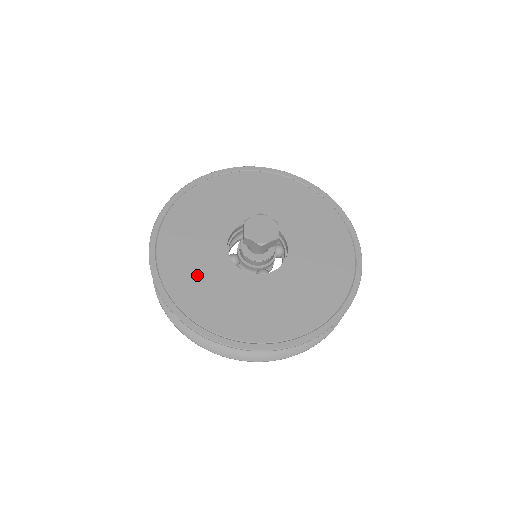
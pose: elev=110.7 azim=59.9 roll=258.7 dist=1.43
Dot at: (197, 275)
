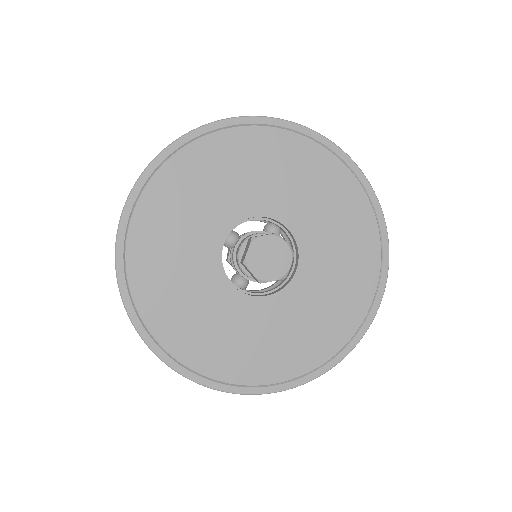
Dot at: (232, 341)
